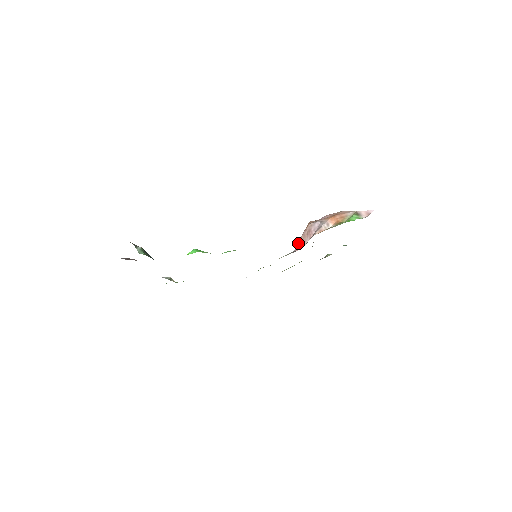
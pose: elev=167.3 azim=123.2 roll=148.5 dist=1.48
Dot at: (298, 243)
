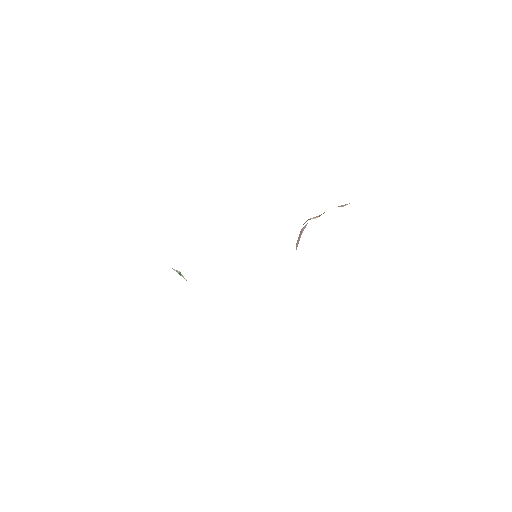
Dot at: occluded
